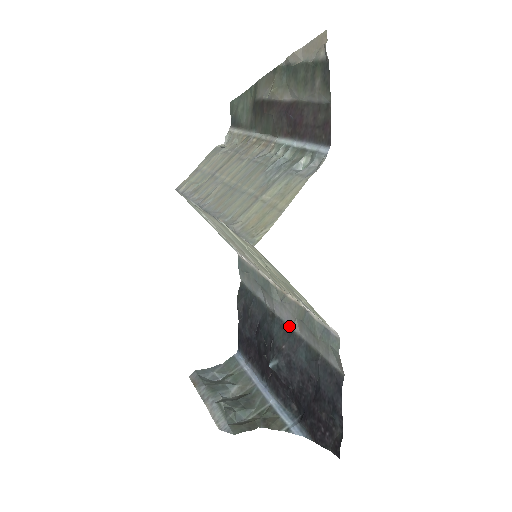
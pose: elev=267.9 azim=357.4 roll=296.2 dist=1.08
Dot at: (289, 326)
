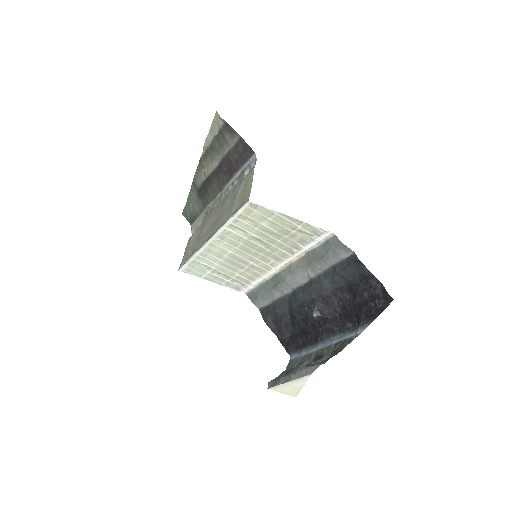
Dot at: (307, 282)
